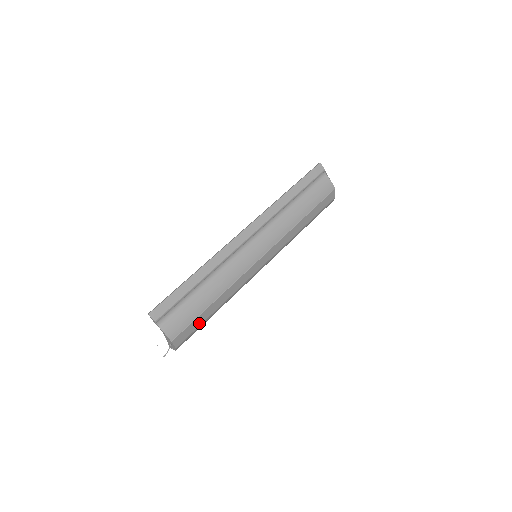
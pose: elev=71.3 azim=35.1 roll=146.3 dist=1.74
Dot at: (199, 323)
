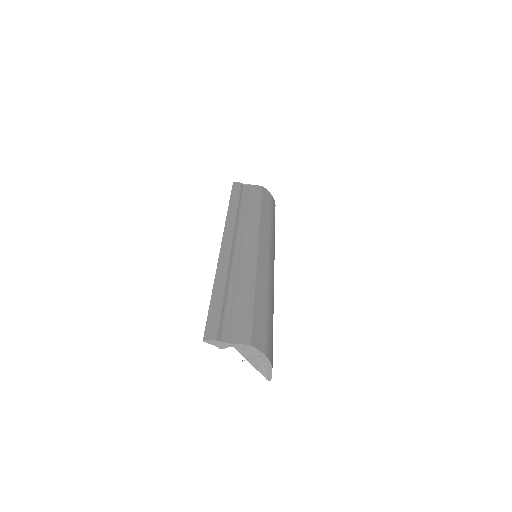
Dot at: (263, 321)
